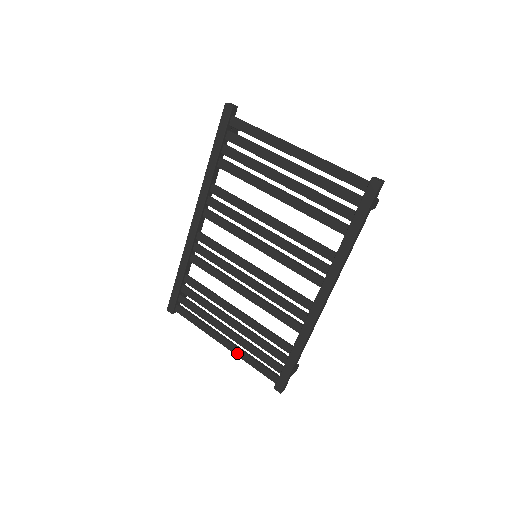
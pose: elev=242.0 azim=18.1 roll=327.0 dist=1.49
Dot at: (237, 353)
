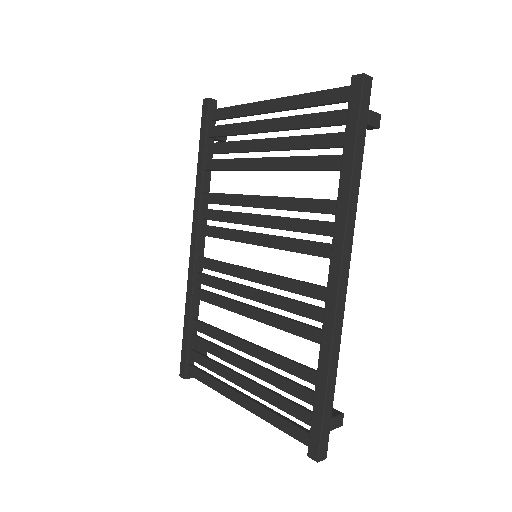
Dot at: (256, 411)
